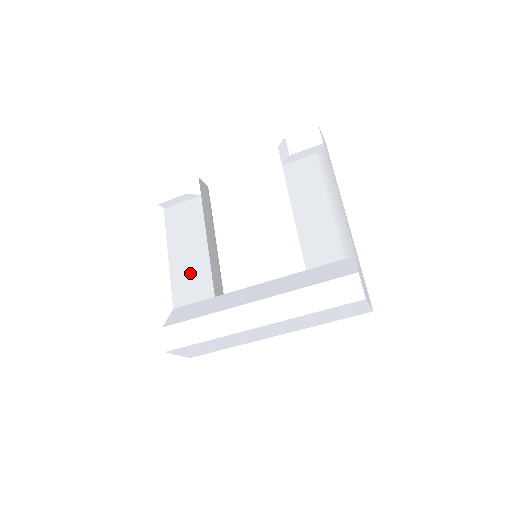
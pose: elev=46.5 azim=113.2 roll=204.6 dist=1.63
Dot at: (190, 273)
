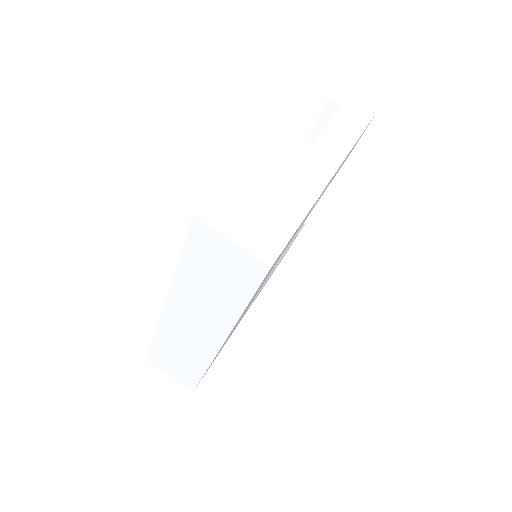
Dot at: occluded
